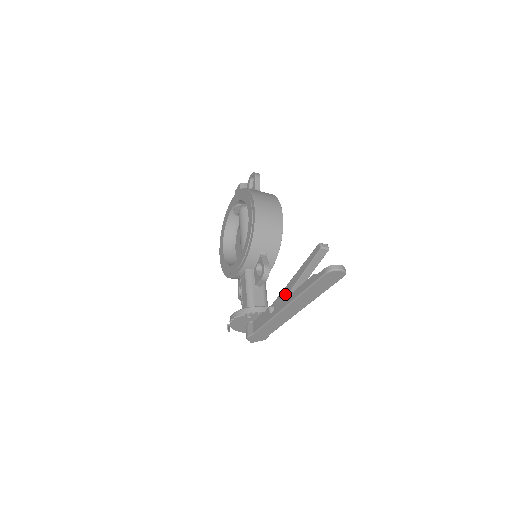
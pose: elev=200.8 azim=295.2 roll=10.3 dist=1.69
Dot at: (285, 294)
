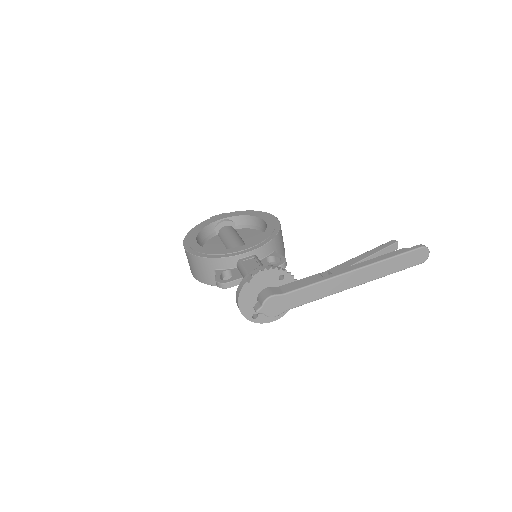
Dot at: (343, 267)
